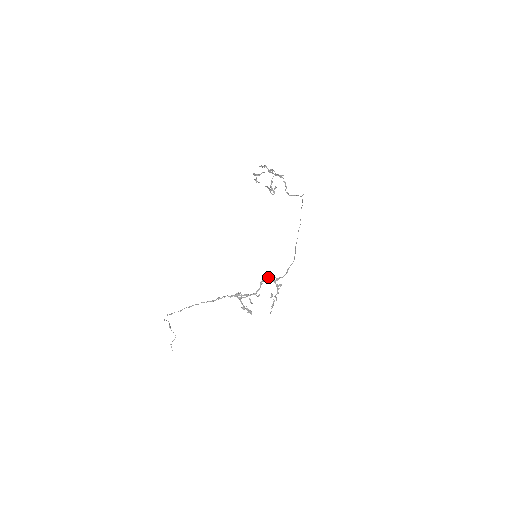
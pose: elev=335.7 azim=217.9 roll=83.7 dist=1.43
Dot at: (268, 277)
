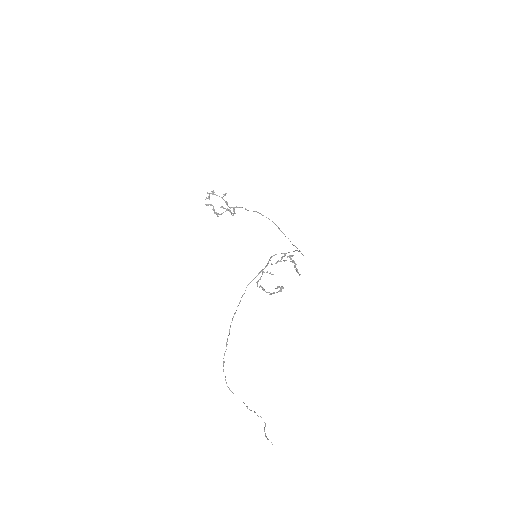
Dot at: (273, 255)
